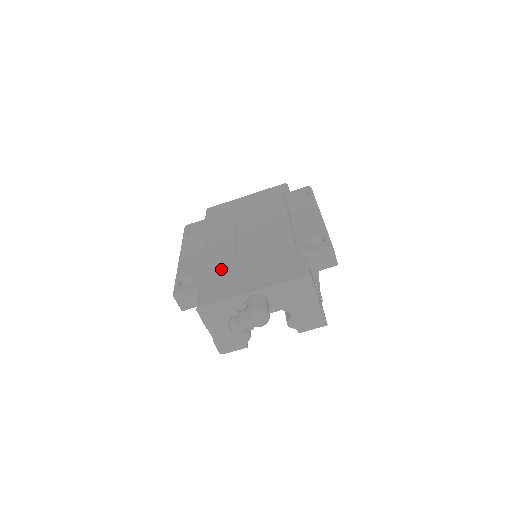
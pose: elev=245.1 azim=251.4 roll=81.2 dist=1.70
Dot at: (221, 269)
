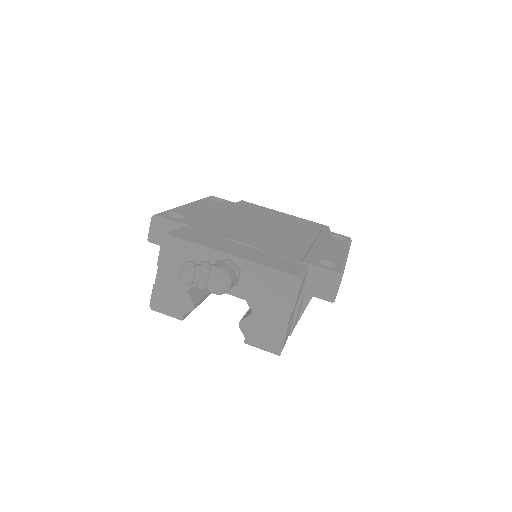
Dot at: (216, 229)
